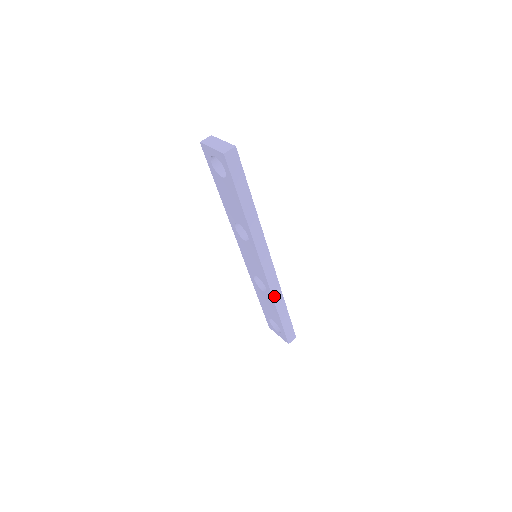
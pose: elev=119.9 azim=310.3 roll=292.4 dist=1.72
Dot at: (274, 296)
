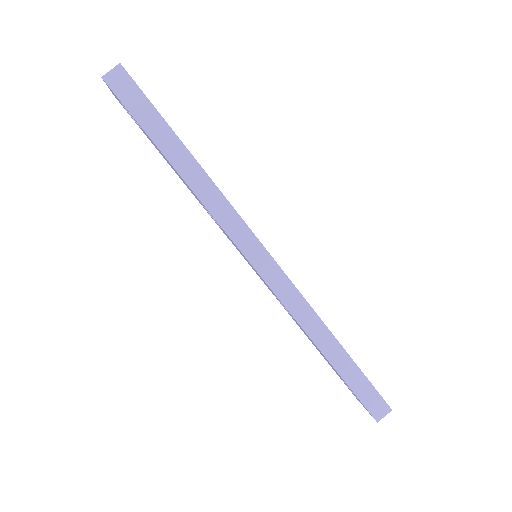
Dot at: (302, 322)
